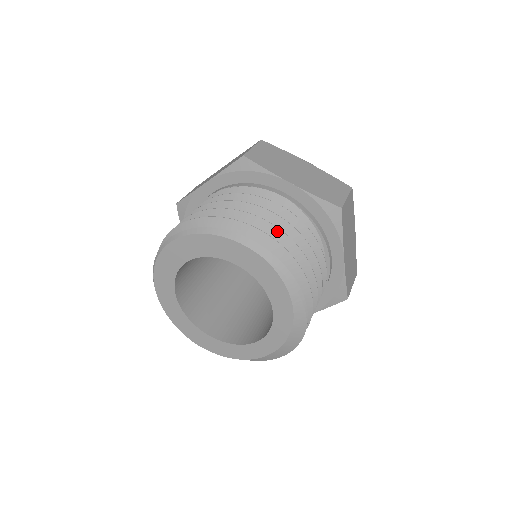
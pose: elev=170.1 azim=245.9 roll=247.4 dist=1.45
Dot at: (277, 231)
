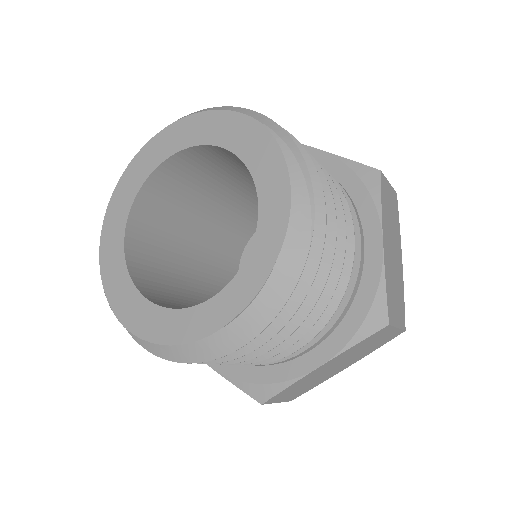
Dot at: occluded
